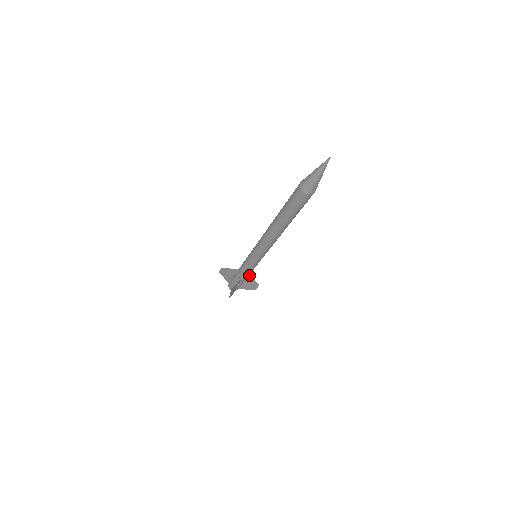
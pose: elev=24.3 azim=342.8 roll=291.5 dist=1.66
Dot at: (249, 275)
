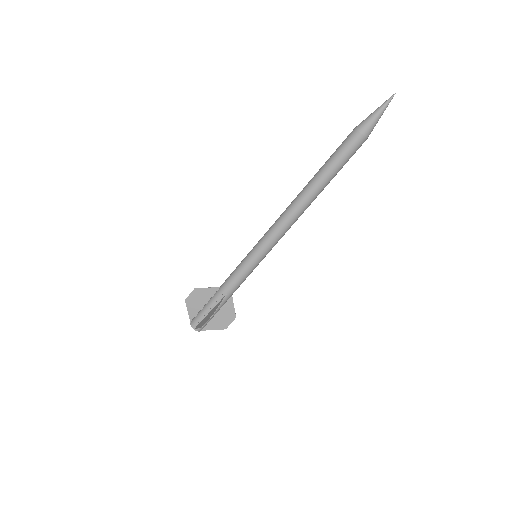
Dot at: (229, 298)
